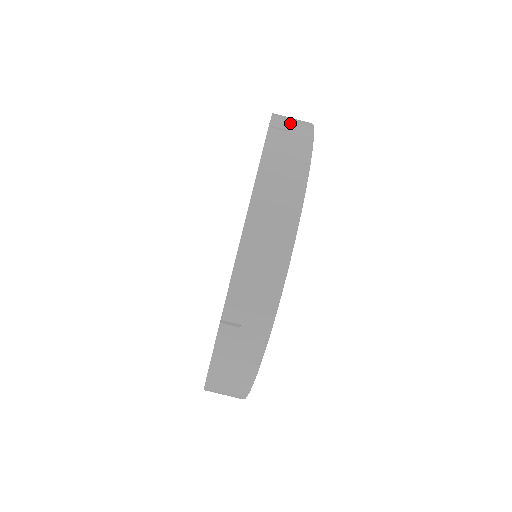
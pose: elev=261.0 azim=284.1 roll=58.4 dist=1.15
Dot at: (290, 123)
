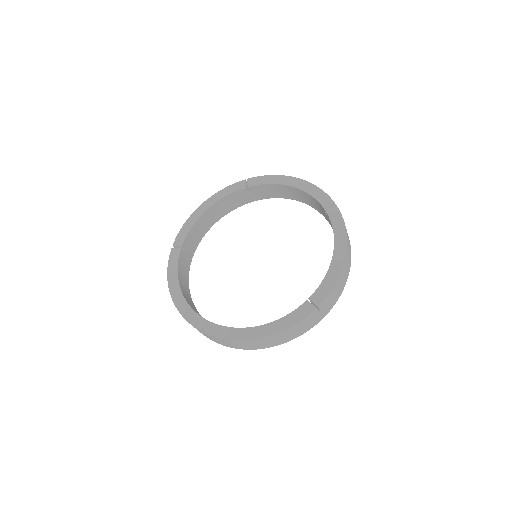
Dot at: (329, 302)
